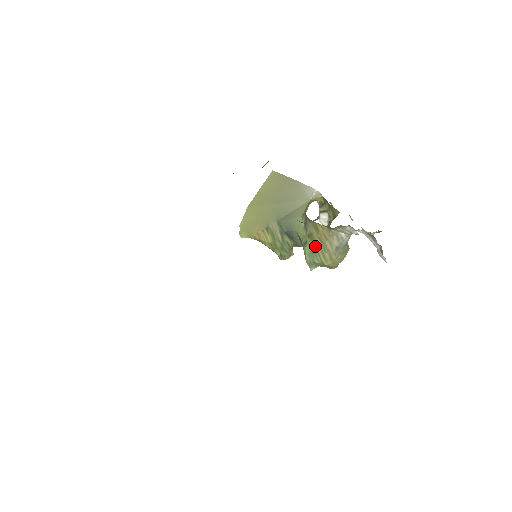
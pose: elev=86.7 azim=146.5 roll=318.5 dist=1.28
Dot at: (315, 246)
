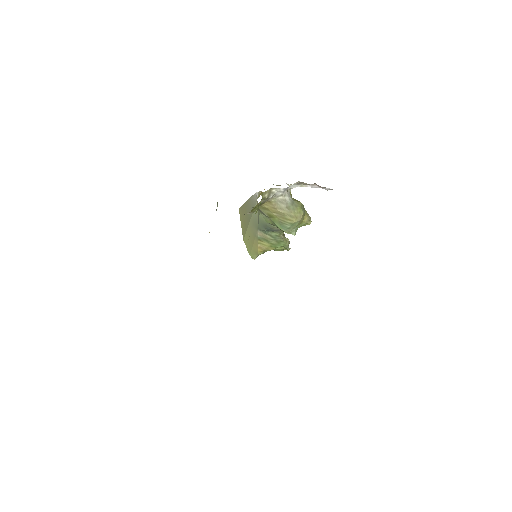
Dot at: (278, 219)
